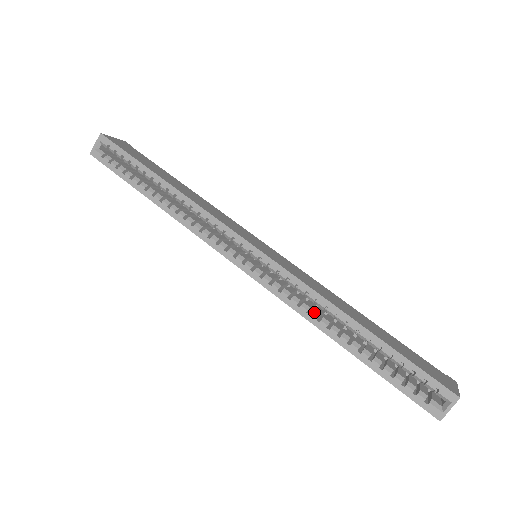
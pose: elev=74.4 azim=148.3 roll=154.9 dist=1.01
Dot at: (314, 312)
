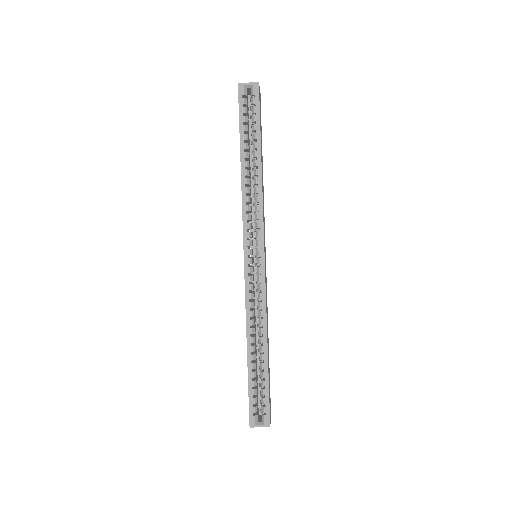
Dot at: (254, 321)
